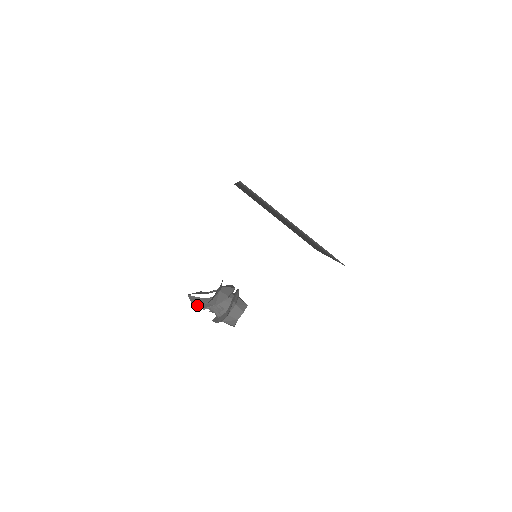
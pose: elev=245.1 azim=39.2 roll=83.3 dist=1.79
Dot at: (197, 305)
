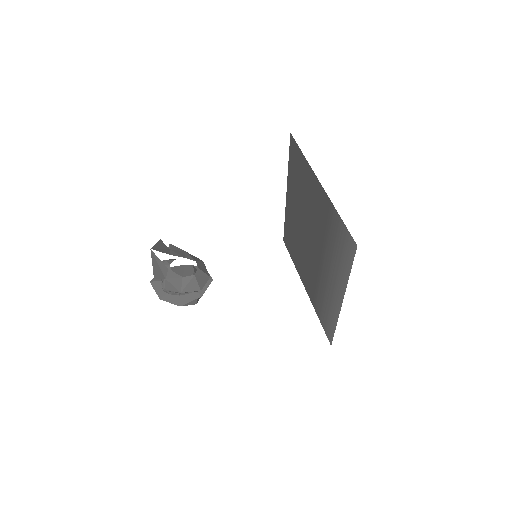
Dot at: (159, 278)
